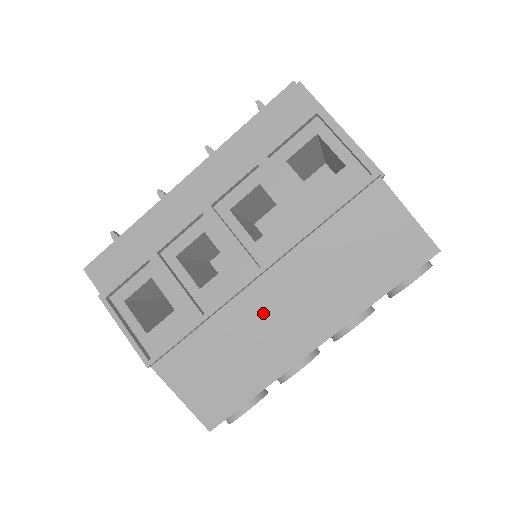
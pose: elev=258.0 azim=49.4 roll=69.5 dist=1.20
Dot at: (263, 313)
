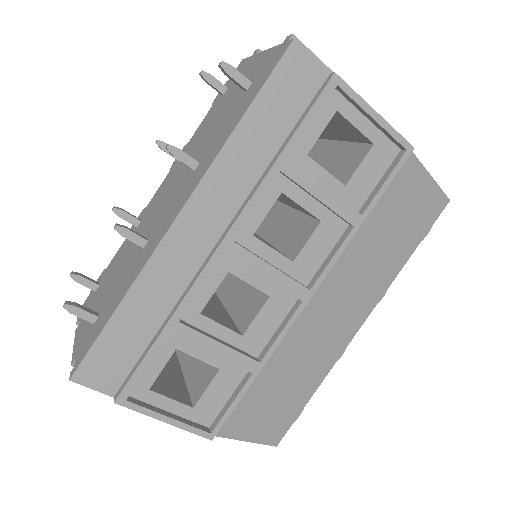
Dot at: (313, 327)
